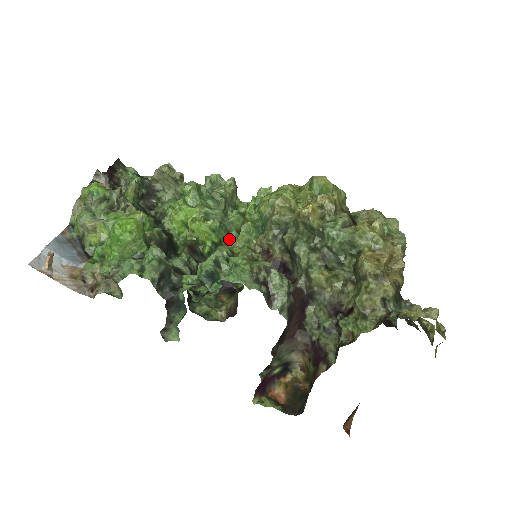
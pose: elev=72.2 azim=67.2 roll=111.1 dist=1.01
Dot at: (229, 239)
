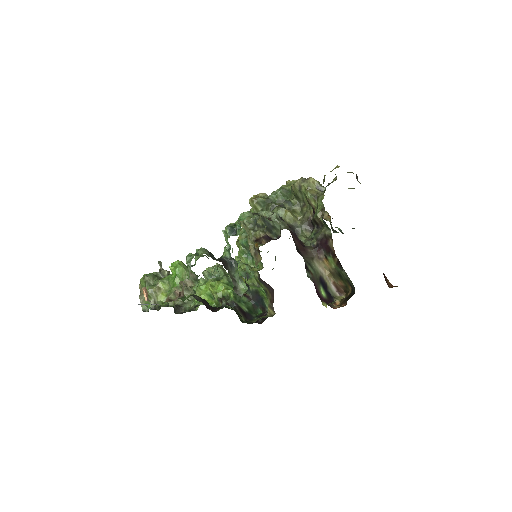
Dot at: occluded
